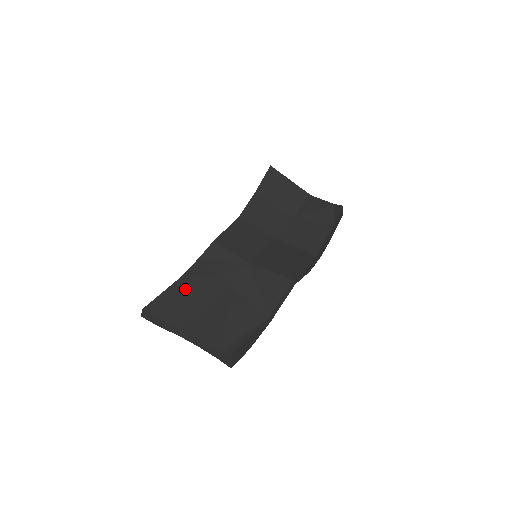
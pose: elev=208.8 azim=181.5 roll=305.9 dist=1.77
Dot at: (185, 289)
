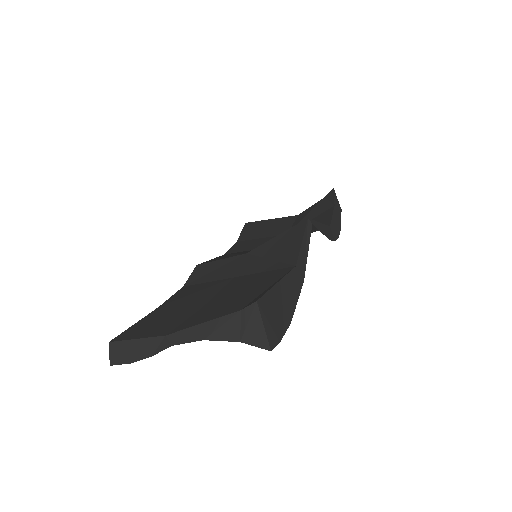
Dot at: (170, 307)
